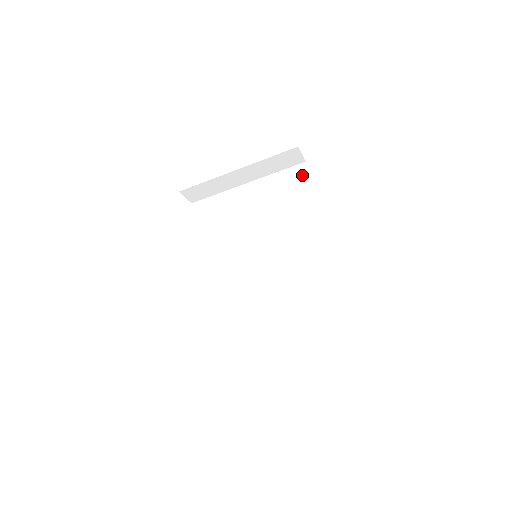
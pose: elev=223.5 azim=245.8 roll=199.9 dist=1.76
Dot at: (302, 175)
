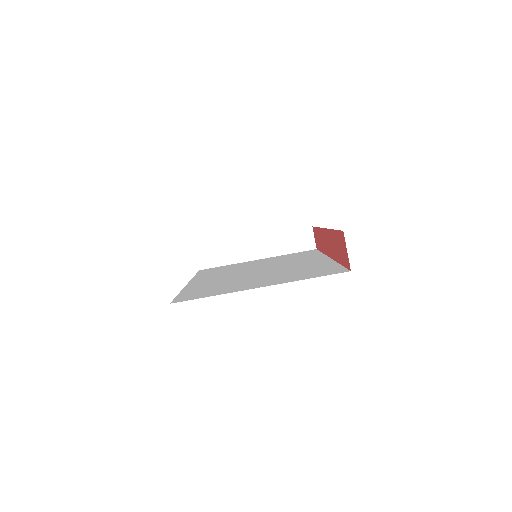
Dot at: (312, 251)
